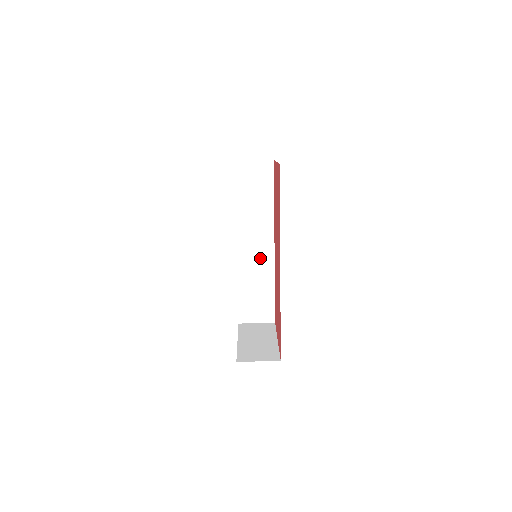
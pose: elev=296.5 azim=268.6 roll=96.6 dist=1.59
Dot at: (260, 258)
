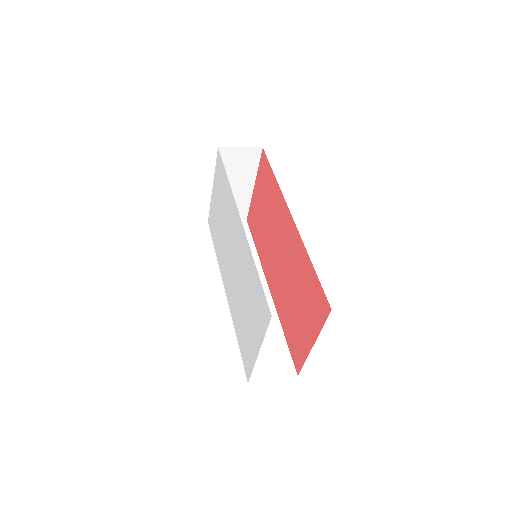
Dot at: occluded
